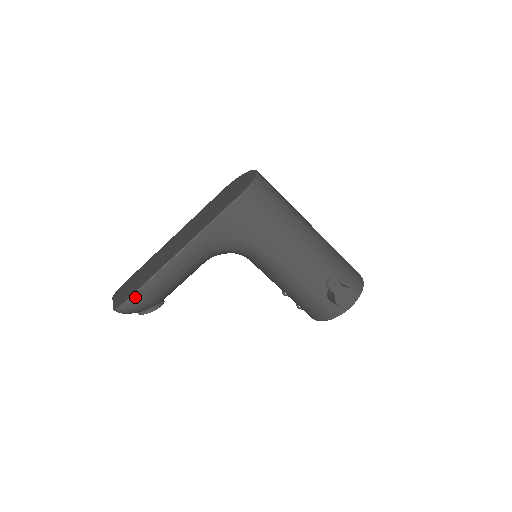
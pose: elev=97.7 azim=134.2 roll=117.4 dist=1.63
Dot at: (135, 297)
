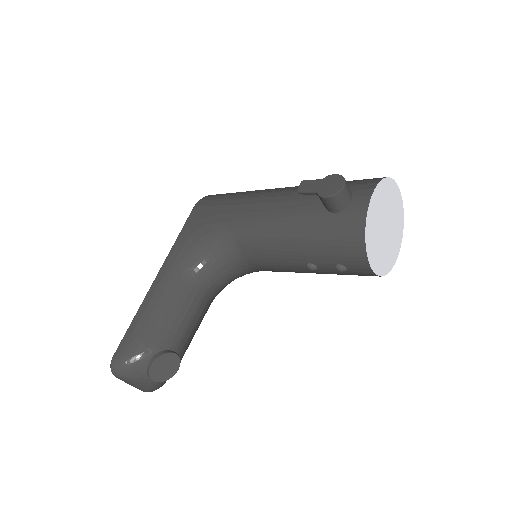
Dot at: (122, 345)
